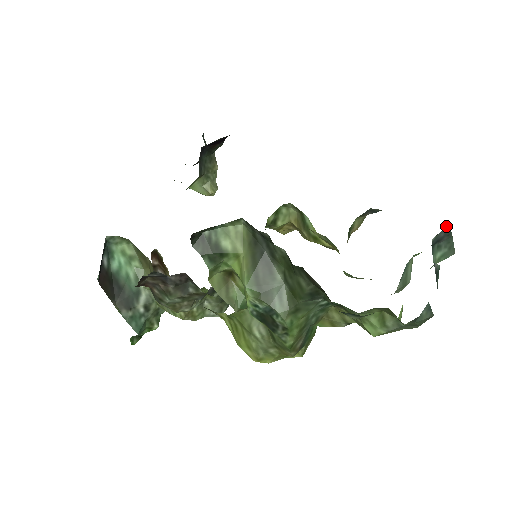
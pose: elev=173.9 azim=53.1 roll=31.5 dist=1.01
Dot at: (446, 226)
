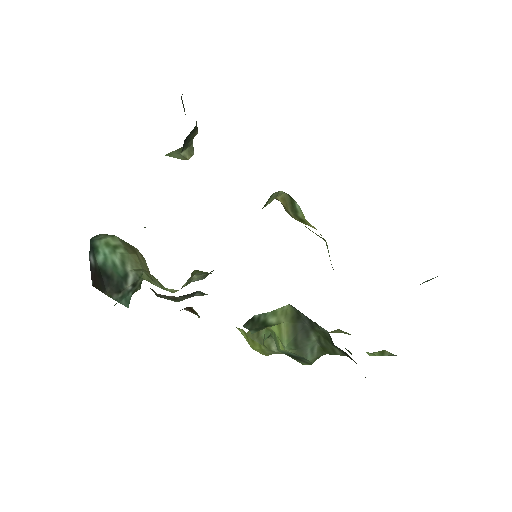
Dot at: occluded
